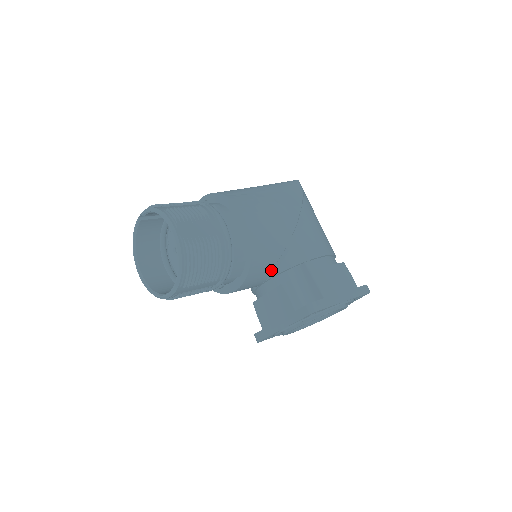
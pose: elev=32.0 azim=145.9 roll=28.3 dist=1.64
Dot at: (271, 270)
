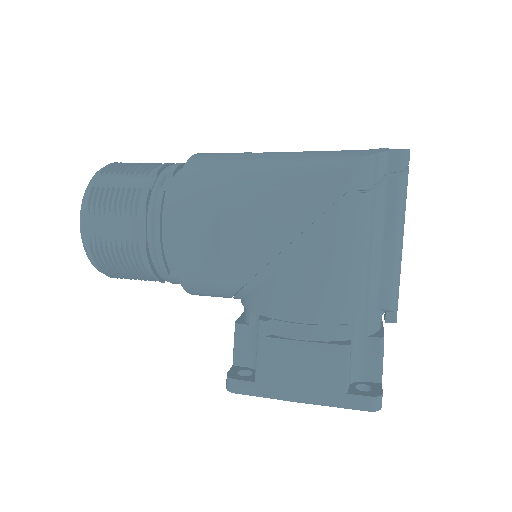
Dot at: occluded
